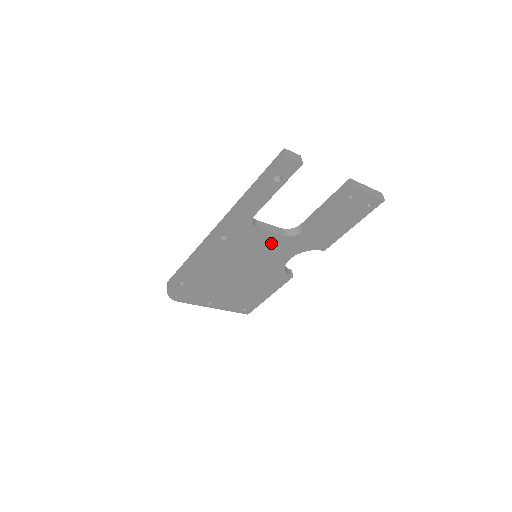
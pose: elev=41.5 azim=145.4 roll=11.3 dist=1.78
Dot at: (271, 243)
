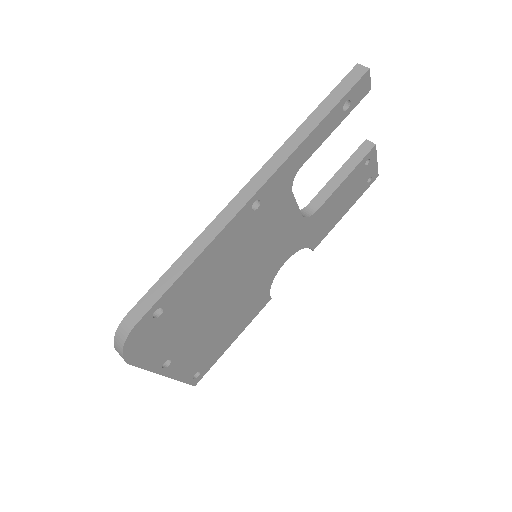
Dot at: (286, 227)
